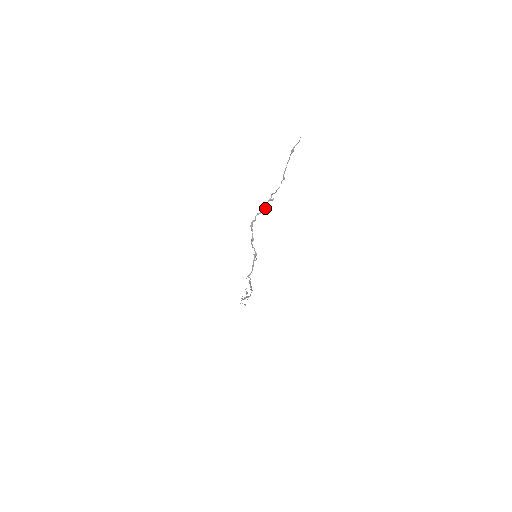
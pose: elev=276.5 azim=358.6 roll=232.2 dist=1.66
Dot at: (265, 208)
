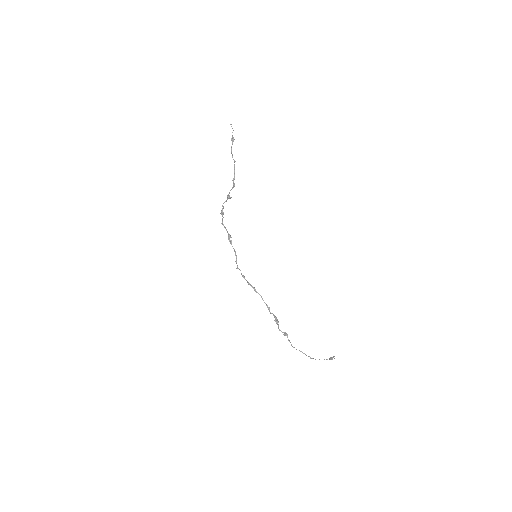
Dot at: (229, 193)
